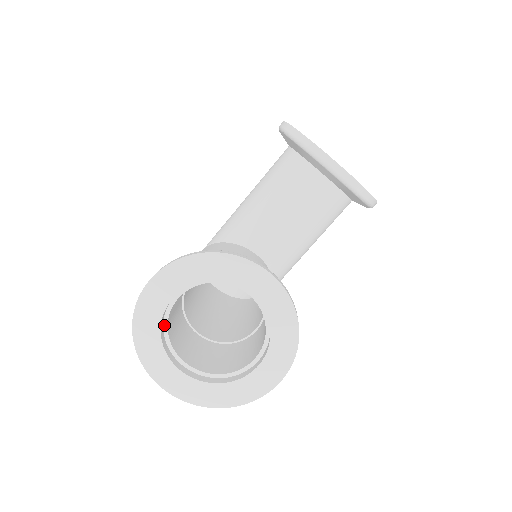
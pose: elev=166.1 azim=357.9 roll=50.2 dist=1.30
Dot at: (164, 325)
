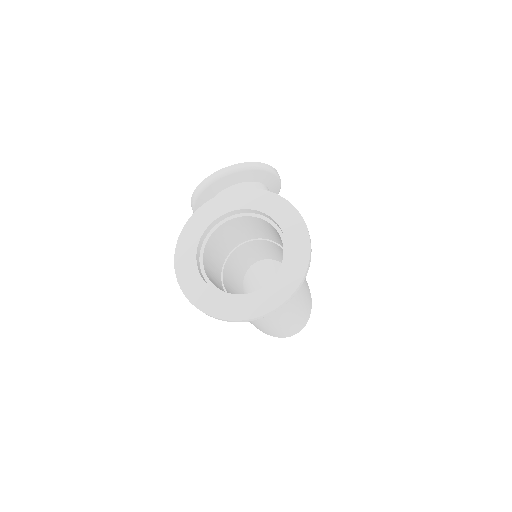
Dot at: occluded
